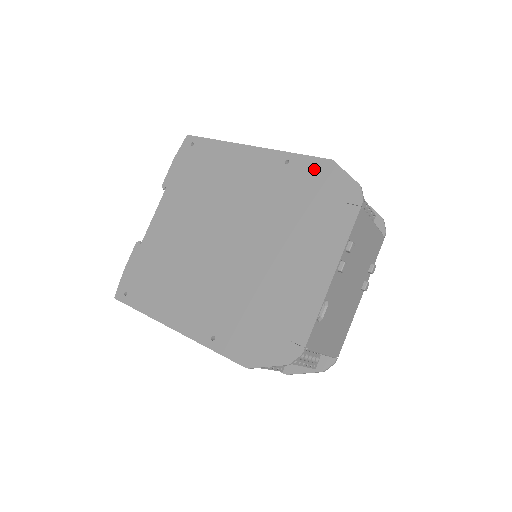
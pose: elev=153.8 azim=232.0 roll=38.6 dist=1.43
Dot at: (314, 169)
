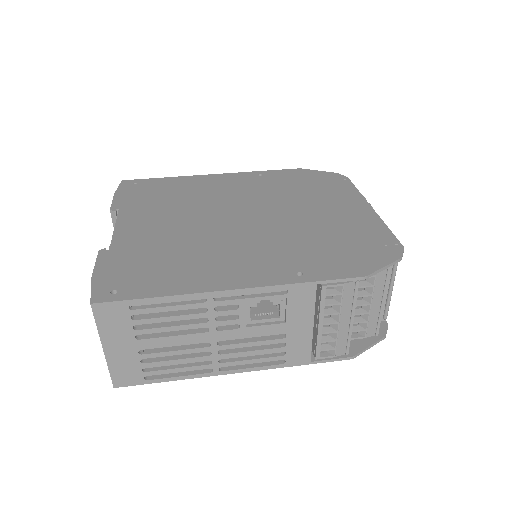
Dot at: (290, 173)
